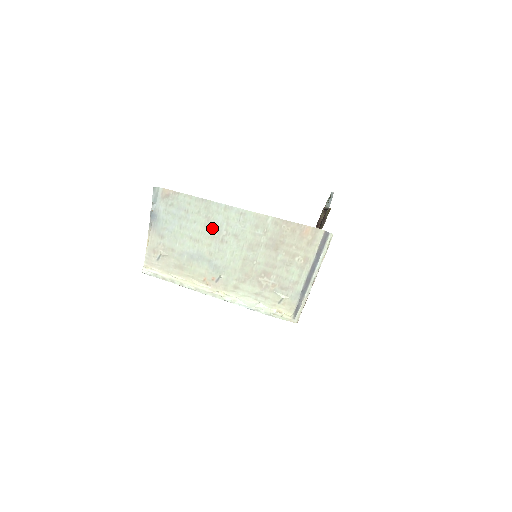
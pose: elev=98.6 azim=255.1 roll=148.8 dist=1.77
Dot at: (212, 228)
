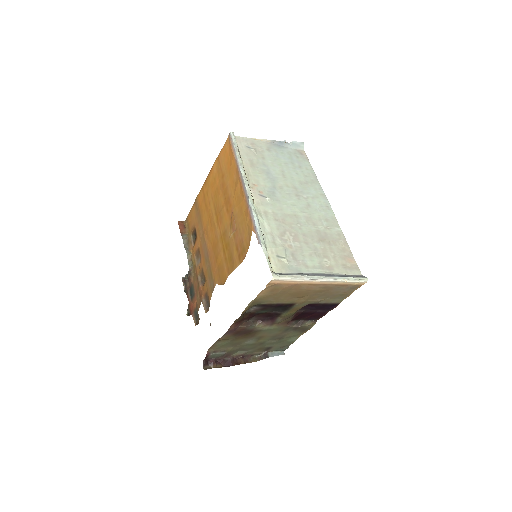
Dot at: (302, 187)
